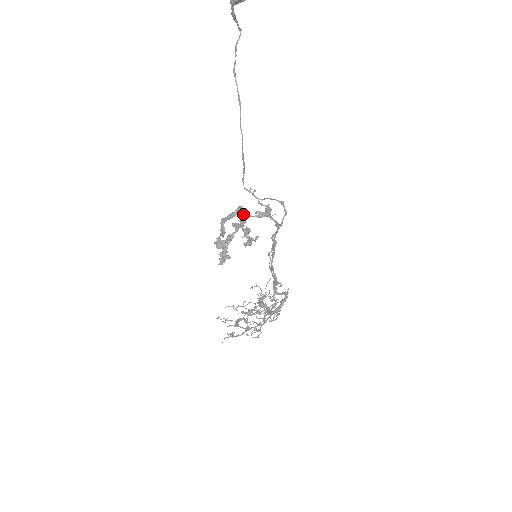
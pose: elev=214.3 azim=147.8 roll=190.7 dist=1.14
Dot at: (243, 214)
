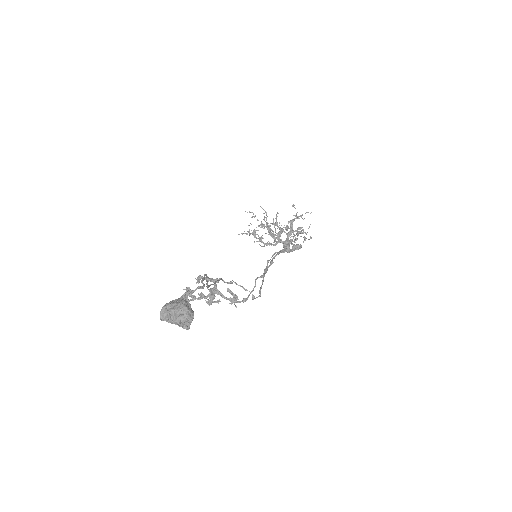
Dot at: (213, 290)
